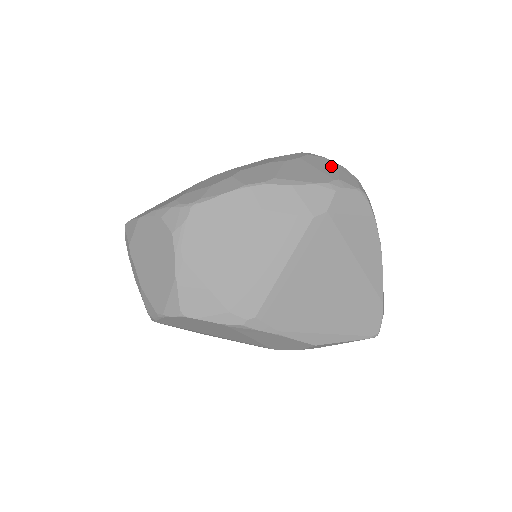
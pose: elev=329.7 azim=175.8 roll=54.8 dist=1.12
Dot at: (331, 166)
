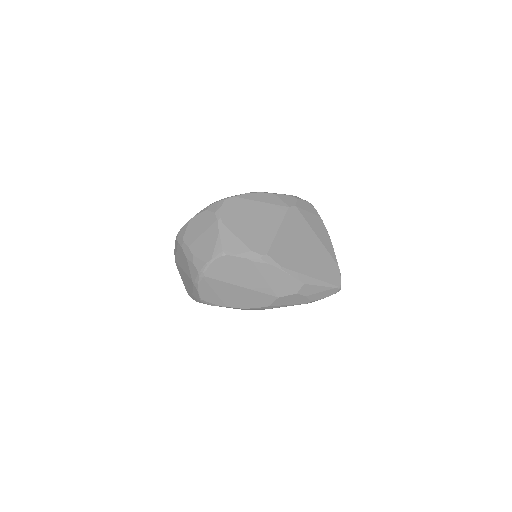
Dot at: occluded
